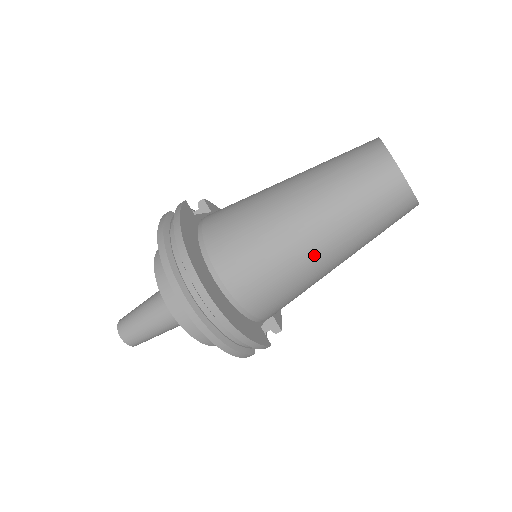
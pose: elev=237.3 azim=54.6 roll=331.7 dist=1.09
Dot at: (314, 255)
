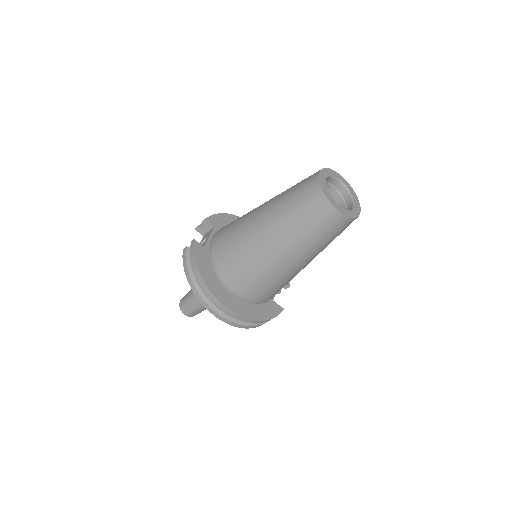
Dot at: (294, 267)
